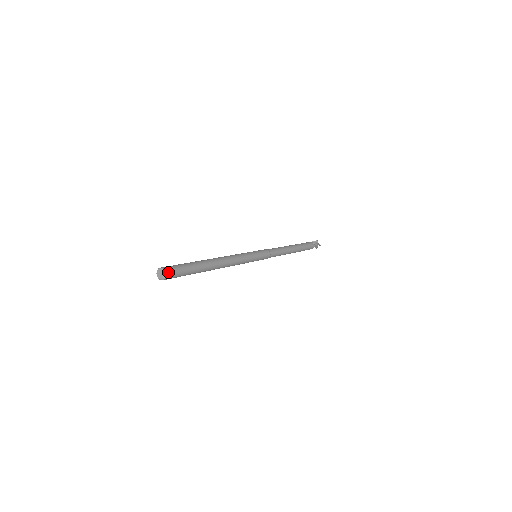
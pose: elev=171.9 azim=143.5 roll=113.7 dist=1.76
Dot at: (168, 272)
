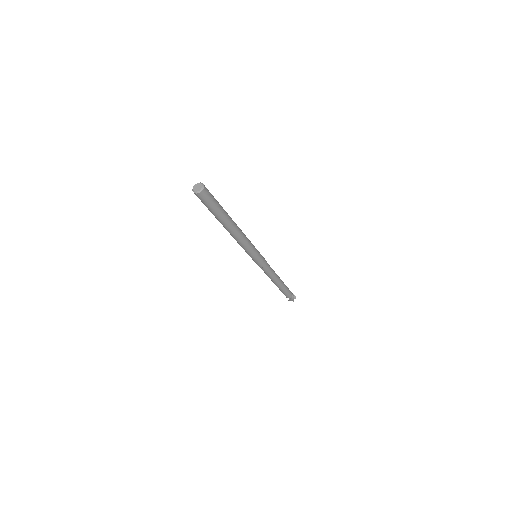
Dot at: (204, 186)
